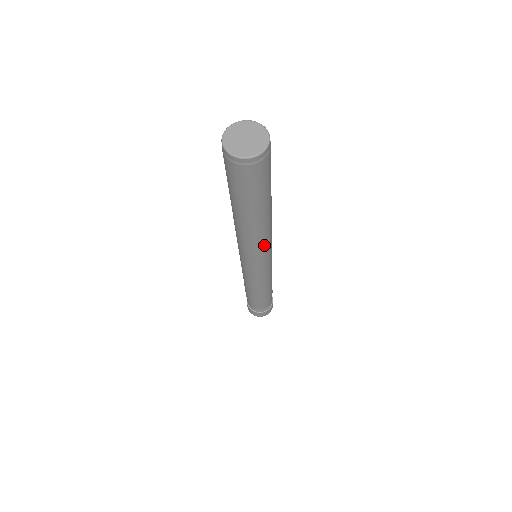
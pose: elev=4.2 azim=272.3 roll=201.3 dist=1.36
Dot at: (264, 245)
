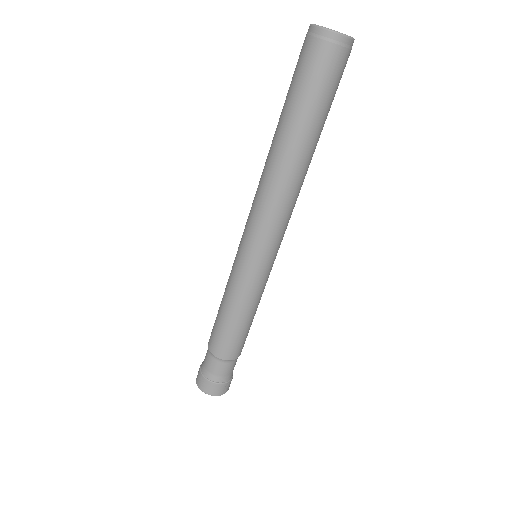
Dot at: occluded
